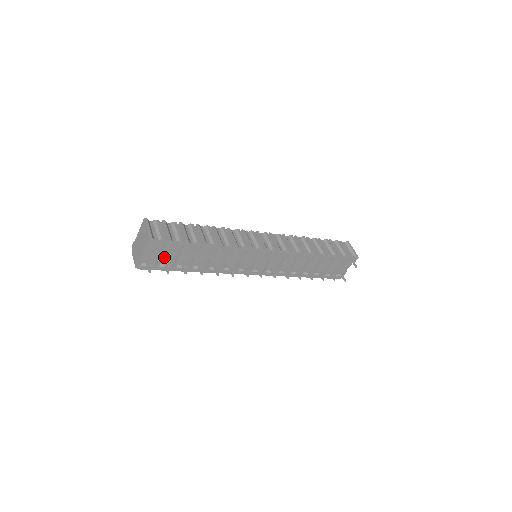
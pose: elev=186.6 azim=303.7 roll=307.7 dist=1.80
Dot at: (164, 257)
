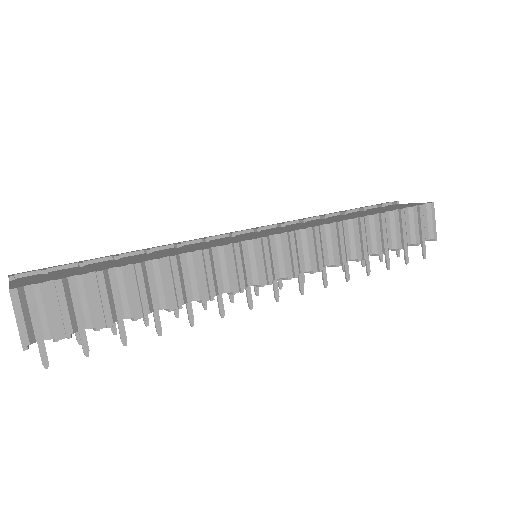
Dot at: occluded
